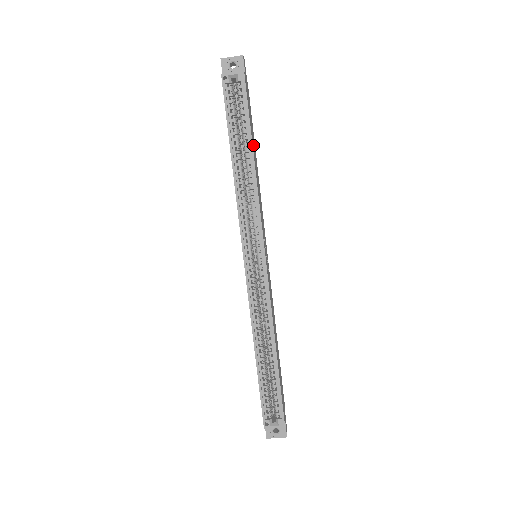
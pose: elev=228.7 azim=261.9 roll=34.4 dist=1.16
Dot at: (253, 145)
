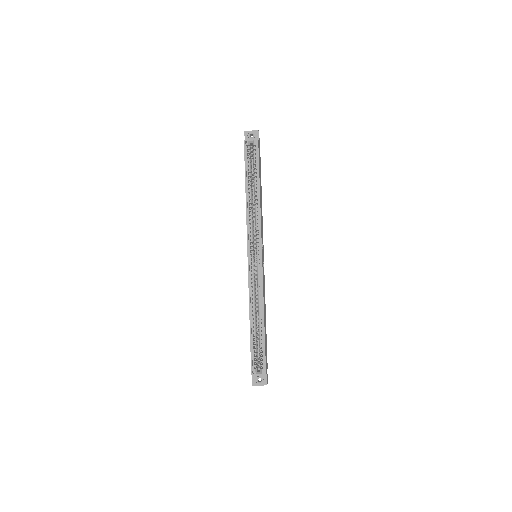
Dot at: (260, 184)
